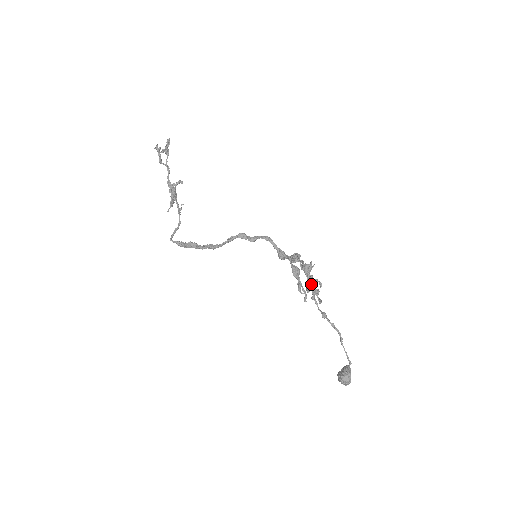
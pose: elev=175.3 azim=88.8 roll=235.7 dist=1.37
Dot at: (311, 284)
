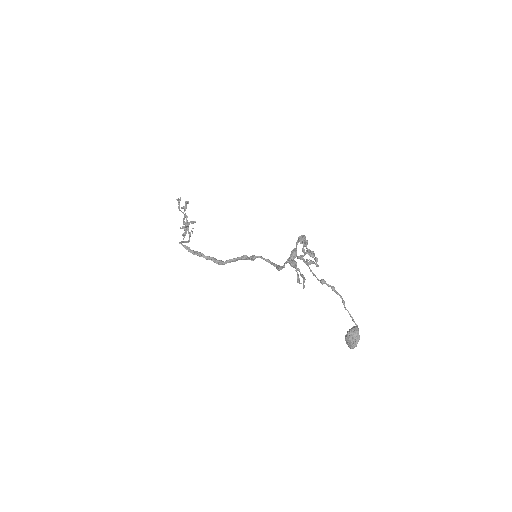
Dot at: (307, 249)
